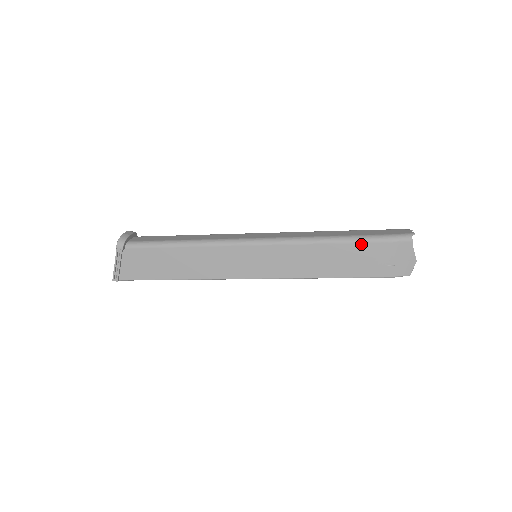
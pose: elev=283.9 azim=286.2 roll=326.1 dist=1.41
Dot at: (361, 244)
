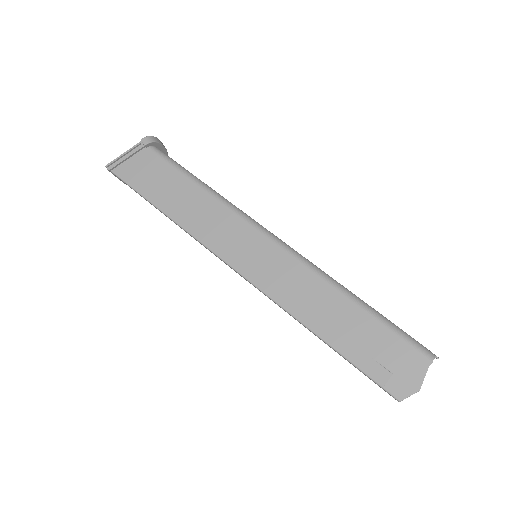
Dot at: (375, 320)
